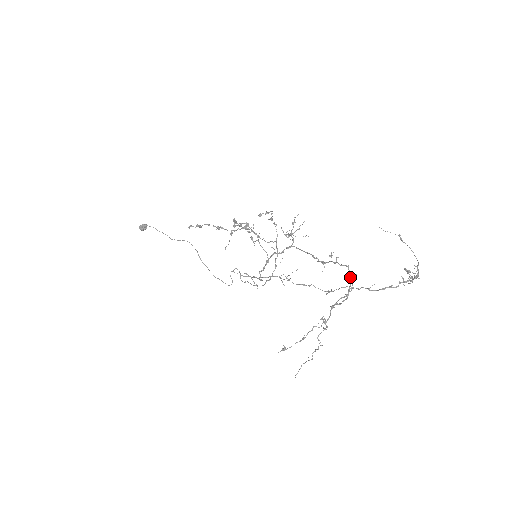
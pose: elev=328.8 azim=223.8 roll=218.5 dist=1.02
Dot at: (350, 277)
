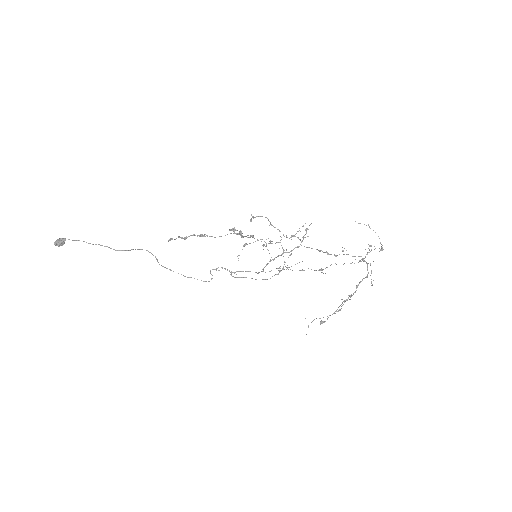
Dot at: (367, 264)
